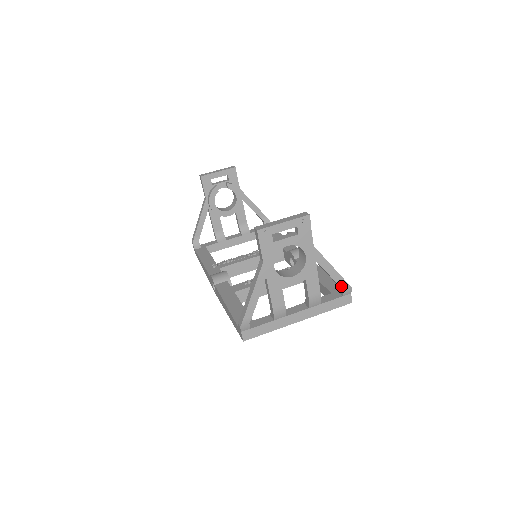
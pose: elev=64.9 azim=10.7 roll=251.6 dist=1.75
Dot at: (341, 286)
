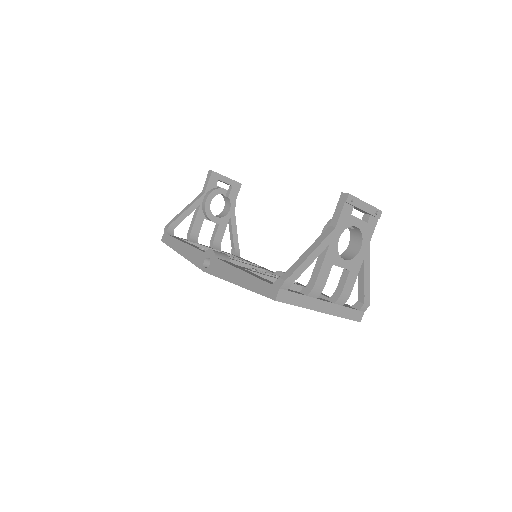
Dot at: (365, 297)
